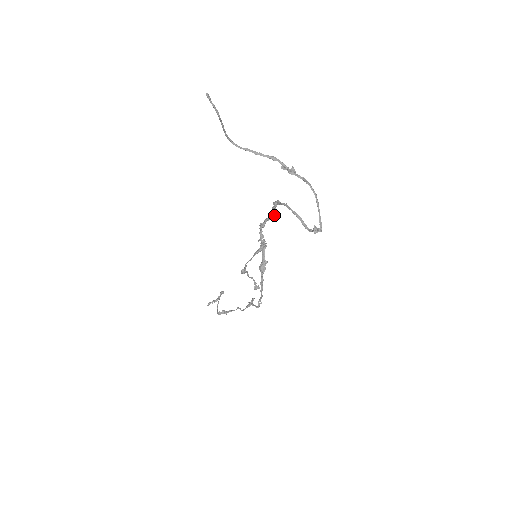
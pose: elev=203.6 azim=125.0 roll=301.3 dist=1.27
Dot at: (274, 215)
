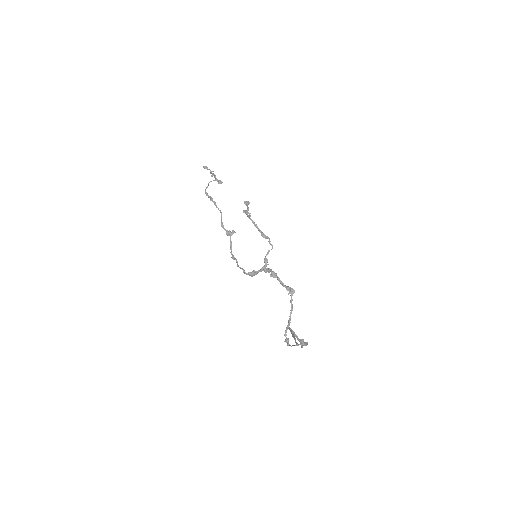
Dot at: occluded
